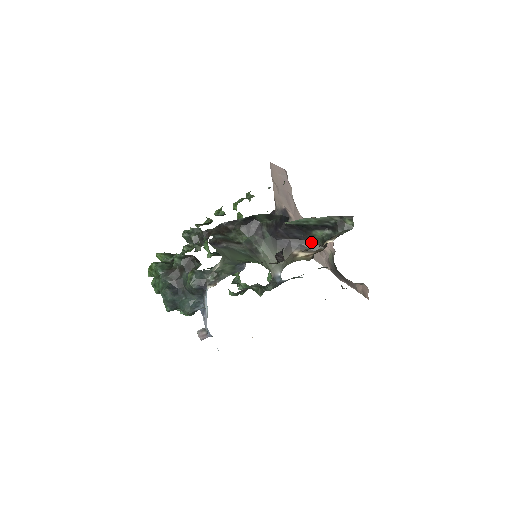
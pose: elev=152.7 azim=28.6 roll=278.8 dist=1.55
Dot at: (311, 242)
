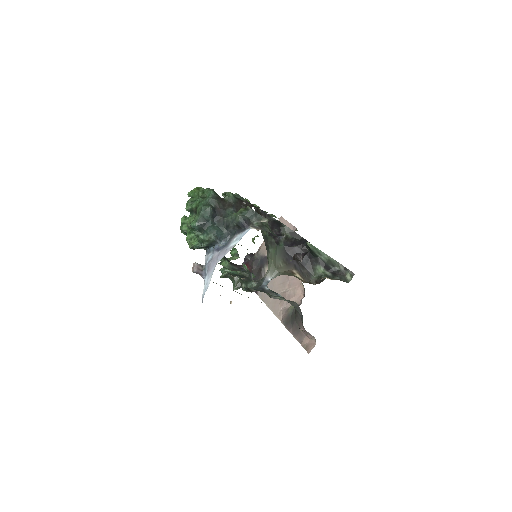
Dot at: (309, 273)
